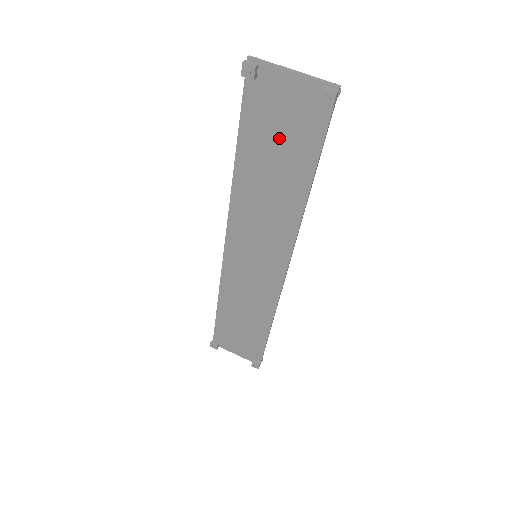
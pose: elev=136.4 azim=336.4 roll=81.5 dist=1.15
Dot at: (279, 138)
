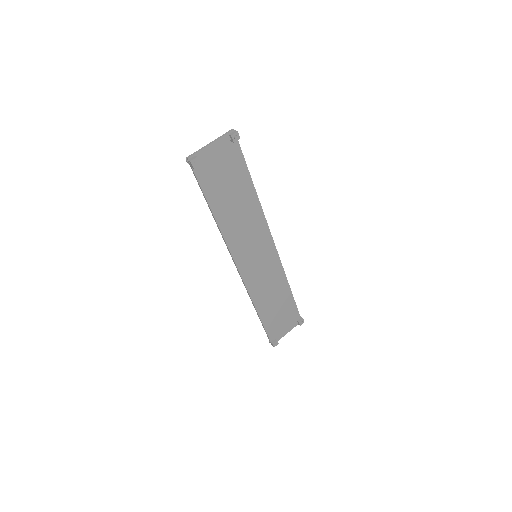
Dot at: (226, 180)
